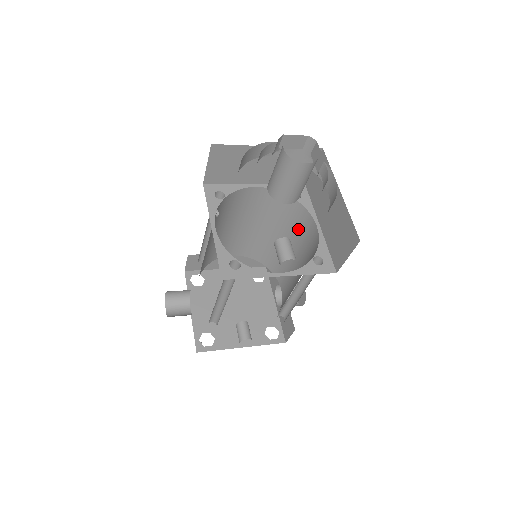
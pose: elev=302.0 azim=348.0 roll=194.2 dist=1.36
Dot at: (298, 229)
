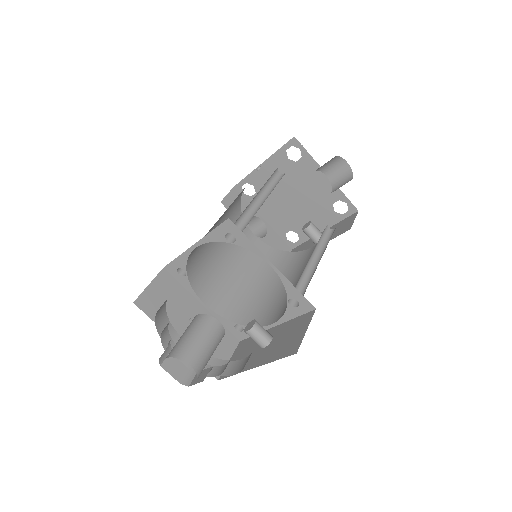
Dot at: occluded
